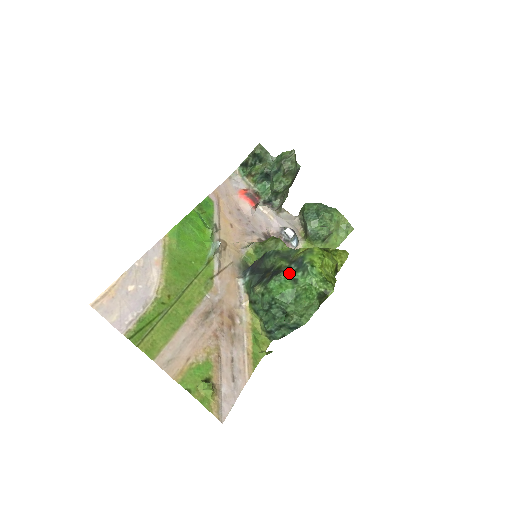
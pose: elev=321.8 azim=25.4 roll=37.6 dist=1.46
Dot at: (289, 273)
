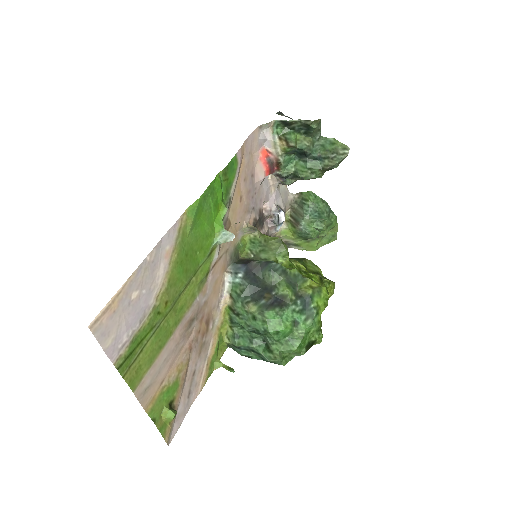
Dot at: (293, 312)
